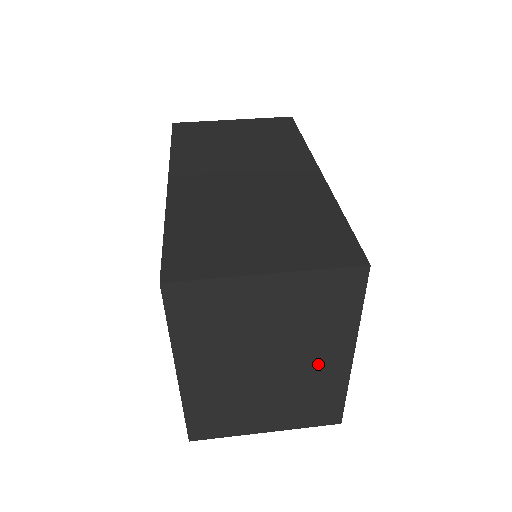
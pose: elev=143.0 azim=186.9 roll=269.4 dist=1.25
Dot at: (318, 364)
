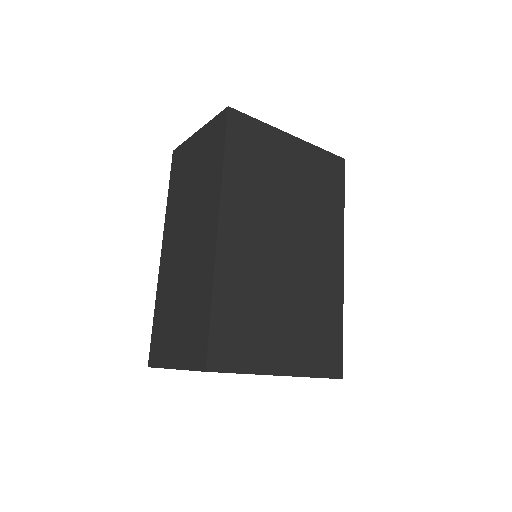
Dot at: occluded
